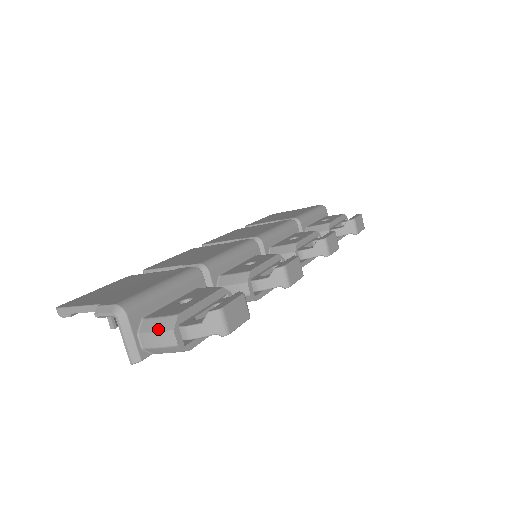
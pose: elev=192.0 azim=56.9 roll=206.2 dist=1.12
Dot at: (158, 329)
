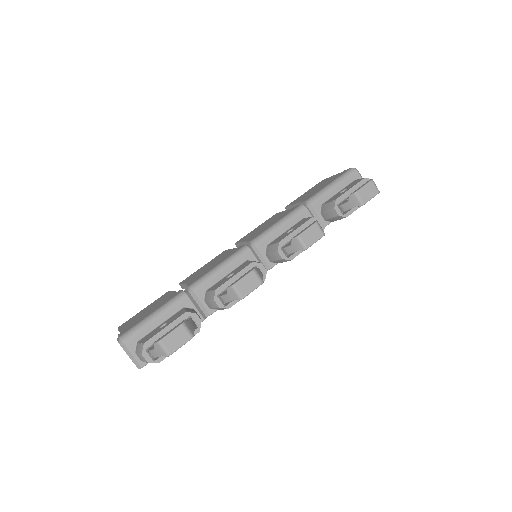
Dot at: (138, 352)
